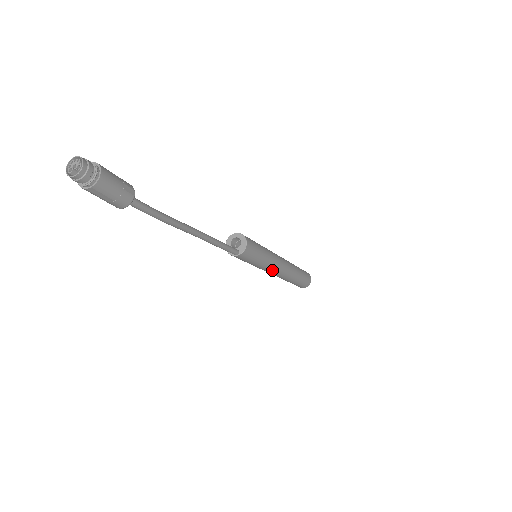
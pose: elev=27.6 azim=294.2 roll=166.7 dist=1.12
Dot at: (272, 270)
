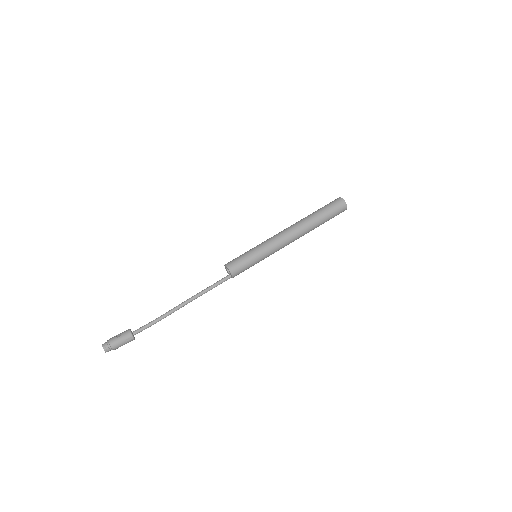
Dot at: occluded
